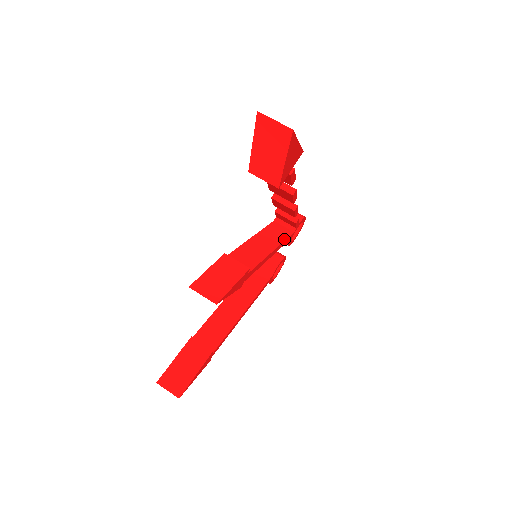
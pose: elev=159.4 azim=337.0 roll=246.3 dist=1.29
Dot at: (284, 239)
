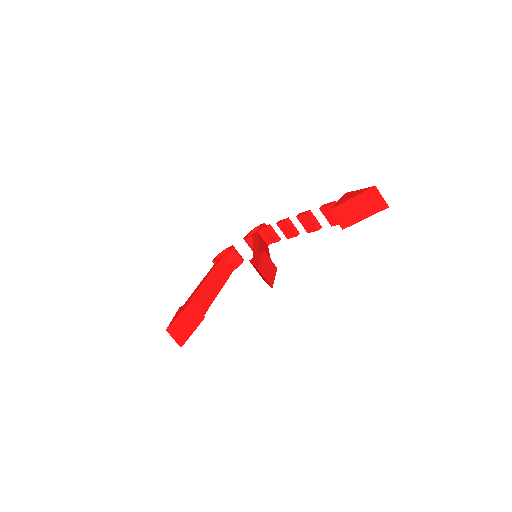
Dot at: (268, 250)
